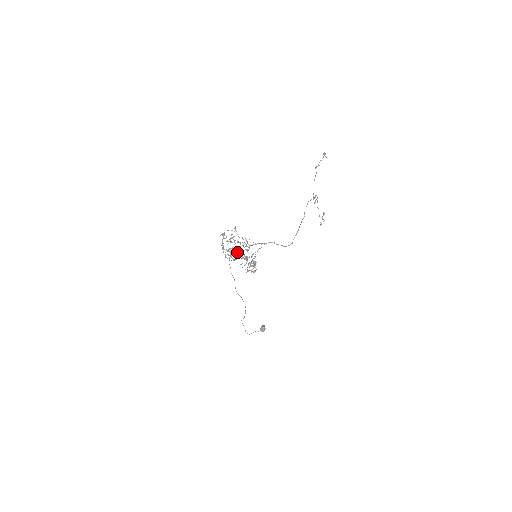
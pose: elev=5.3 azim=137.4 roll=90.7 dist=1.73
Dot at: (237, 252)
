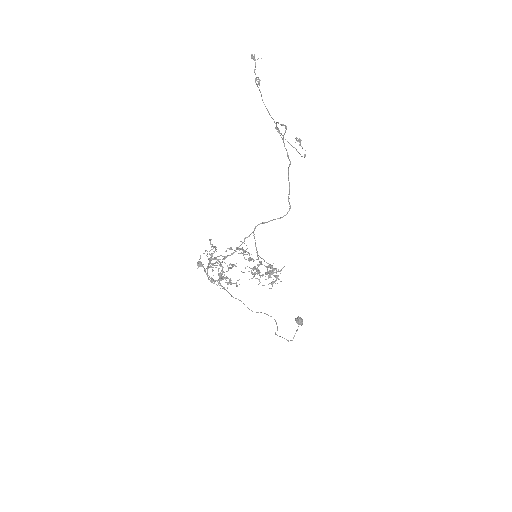
Dot at: occluded
